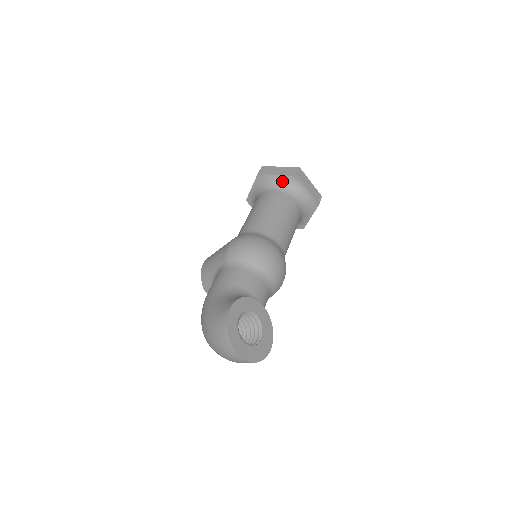
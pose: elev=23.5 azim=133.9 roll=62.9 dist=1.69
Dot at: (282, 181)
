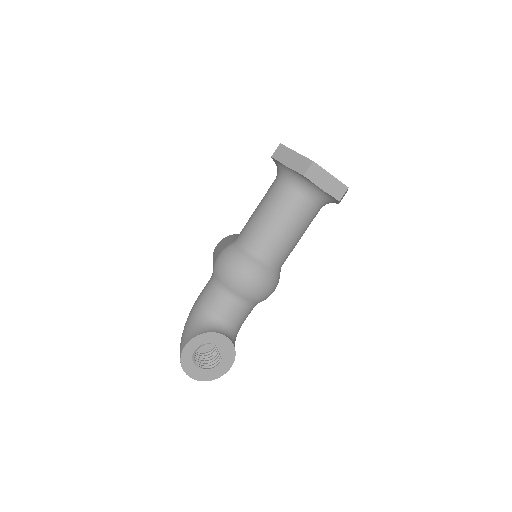
Dot at: (293, 174)
